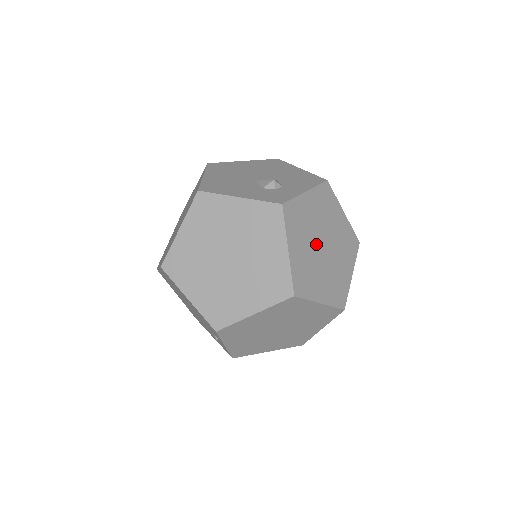
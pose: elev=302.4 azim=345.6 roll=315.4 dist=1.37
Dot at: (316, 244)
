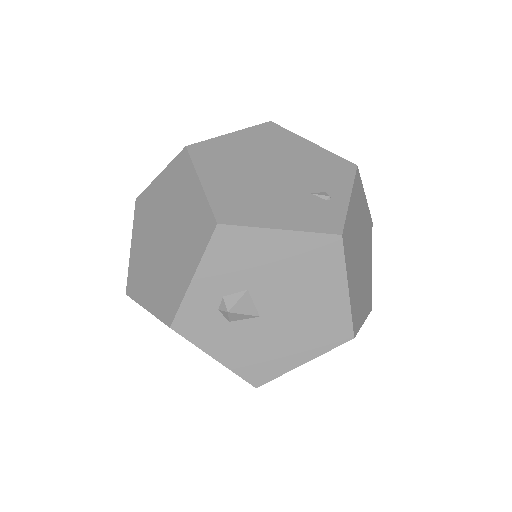
Dot at: occluded
